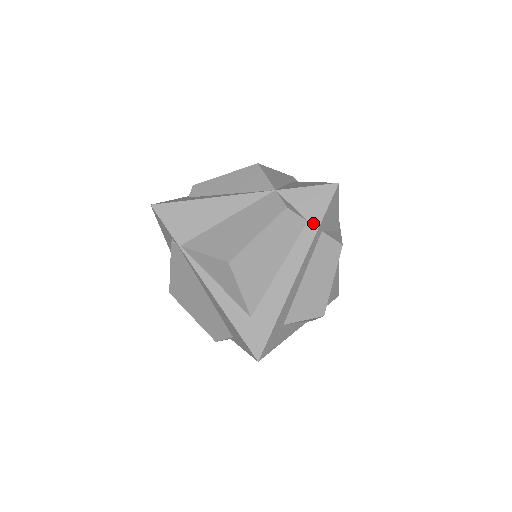
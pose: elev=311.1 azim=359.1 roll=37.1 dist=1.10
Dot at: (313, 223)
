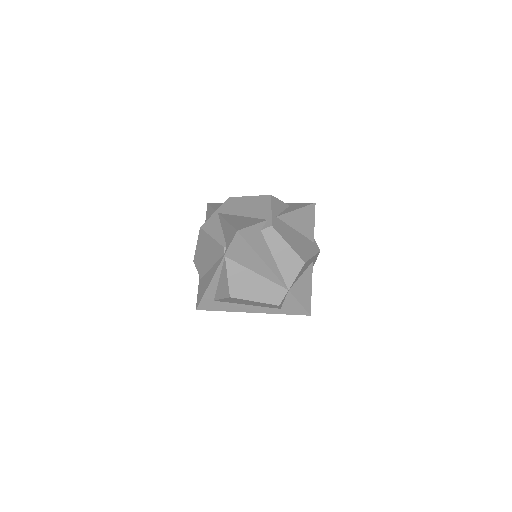
Dot at: (281, 311)
